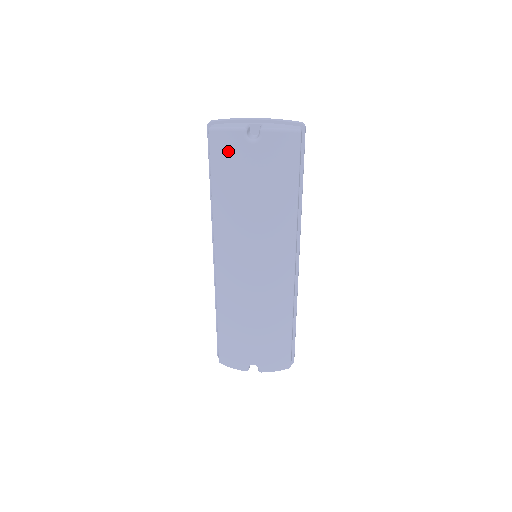
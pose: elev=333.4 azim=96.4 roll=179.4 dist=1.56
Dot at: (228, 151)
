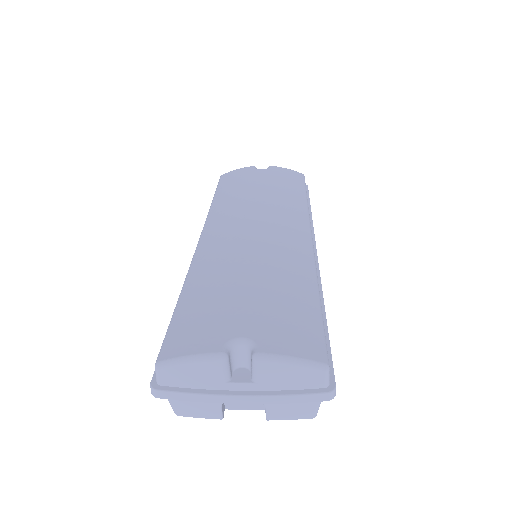
Dot at: (237, 175)
